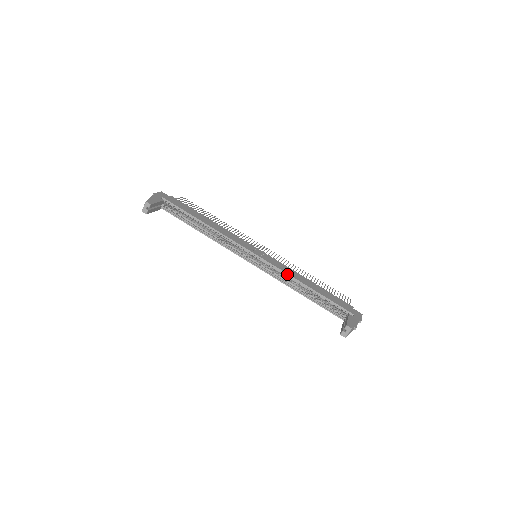
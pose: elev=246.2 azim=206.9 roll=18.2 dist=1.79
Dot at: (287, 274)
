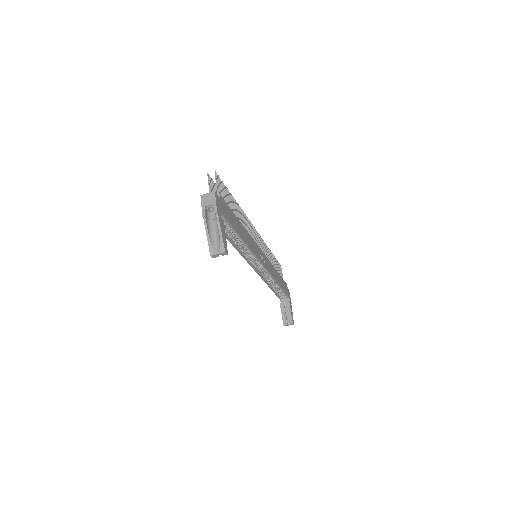
Dot at: (273, 277)
